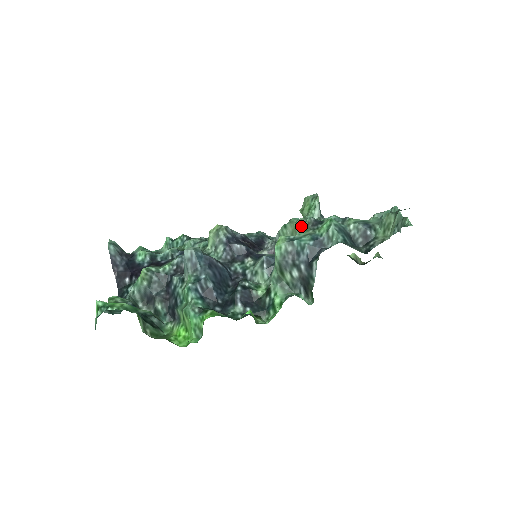
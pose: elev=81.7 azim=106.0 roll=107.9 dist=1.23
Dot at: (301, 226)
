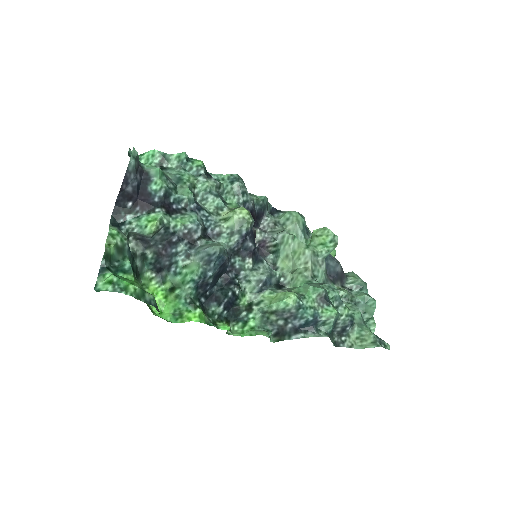
Dot at: (307, 260)
